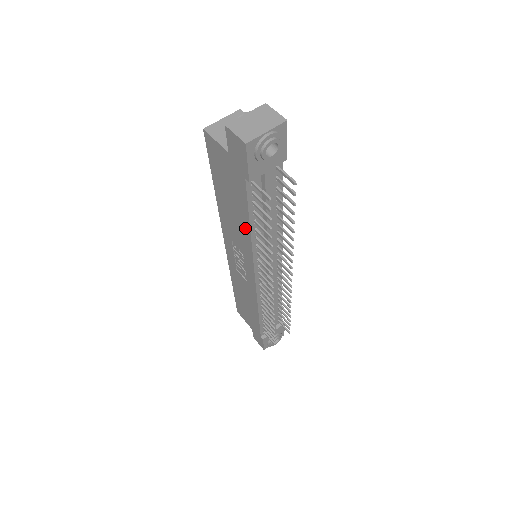
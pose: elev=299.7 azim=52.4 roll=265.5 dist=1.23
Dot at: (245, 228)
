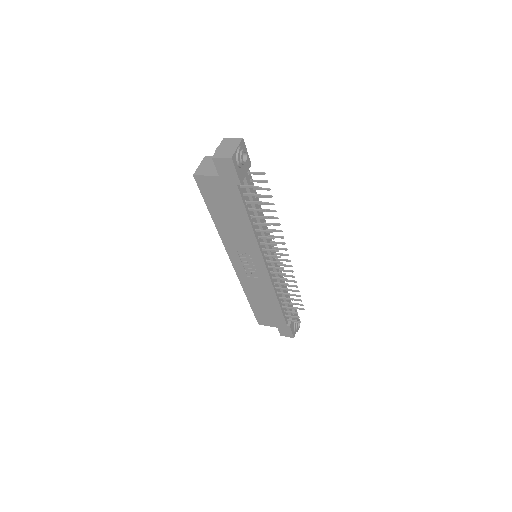
Dot at: (246, 227)
